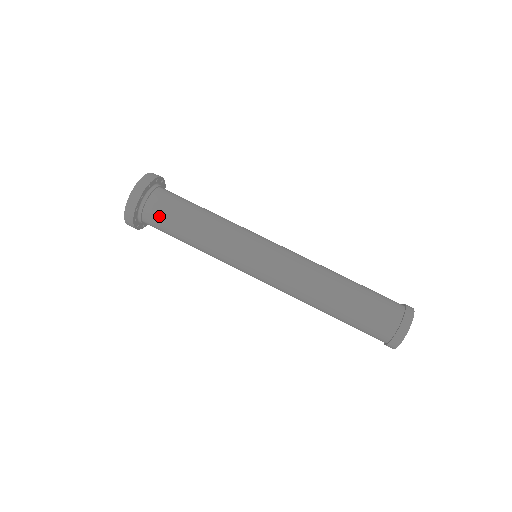
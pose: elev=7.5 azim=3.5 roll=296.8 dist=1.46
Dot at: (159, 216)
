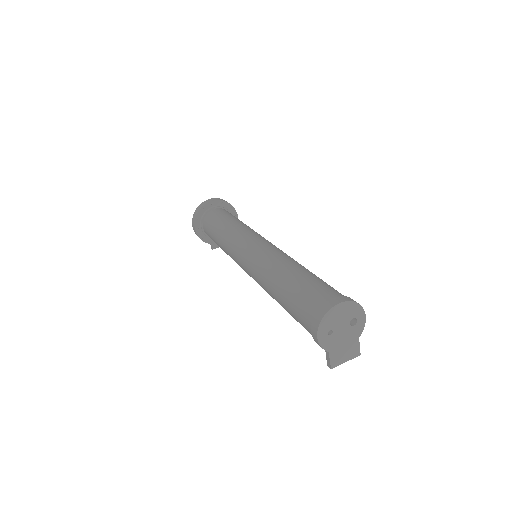
Dot at: (213, 216)
